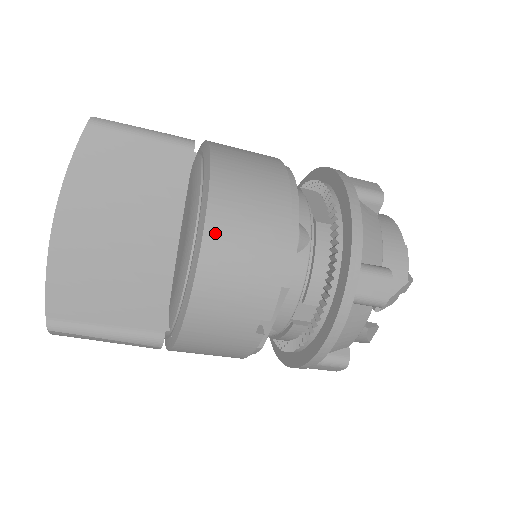
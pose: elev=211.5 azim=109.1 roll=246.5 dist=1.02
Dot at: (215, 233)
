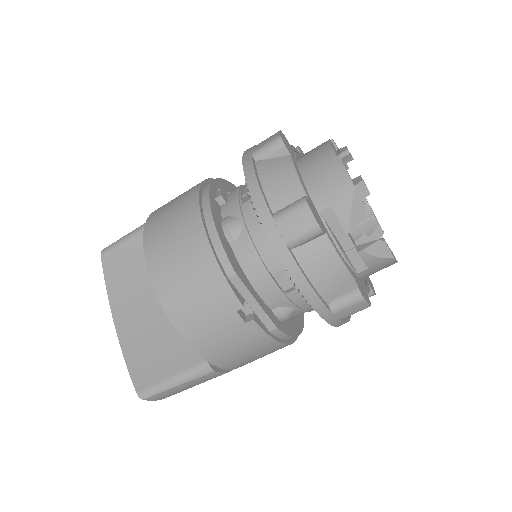
Dot at: (158, 275)
